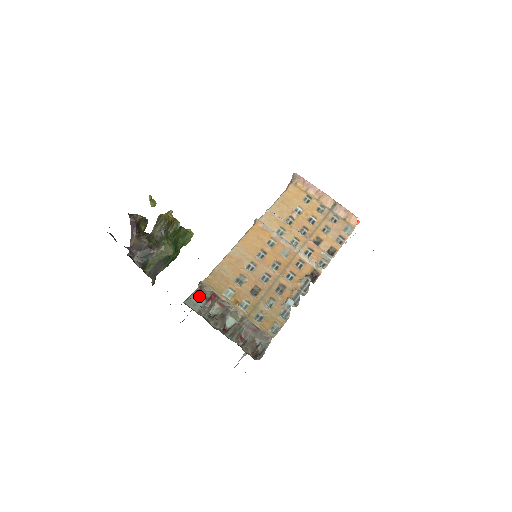
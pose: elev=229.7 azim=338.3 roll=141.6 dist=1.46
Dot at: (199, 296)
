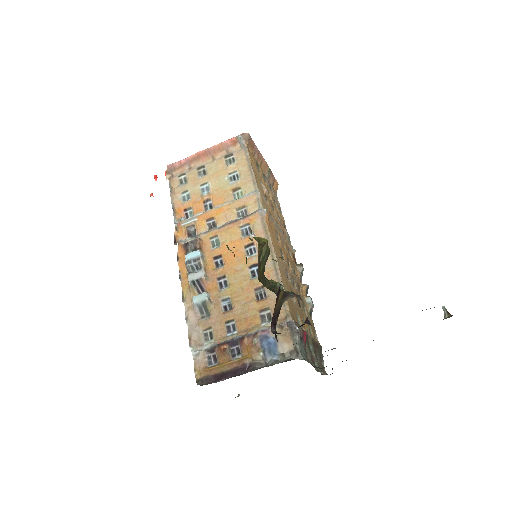
Dot at: (300, 340)
